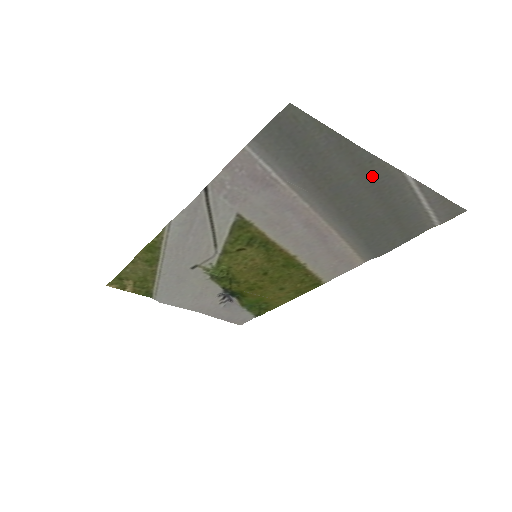
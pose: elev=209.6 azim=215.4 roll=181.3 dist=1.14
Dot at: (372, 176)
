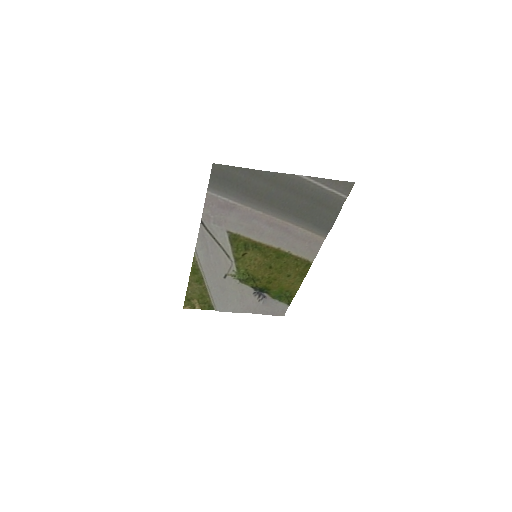
Dot at: (281, 183)
